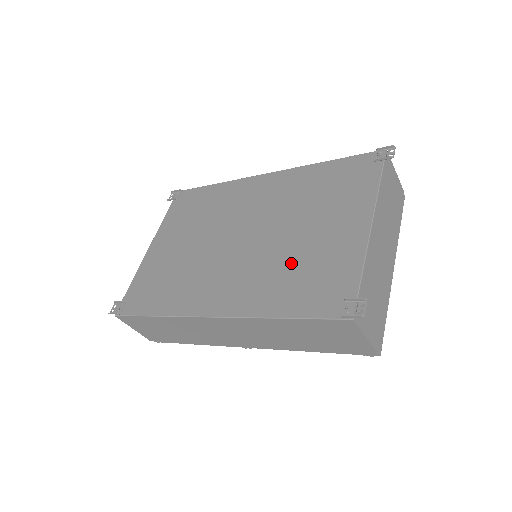
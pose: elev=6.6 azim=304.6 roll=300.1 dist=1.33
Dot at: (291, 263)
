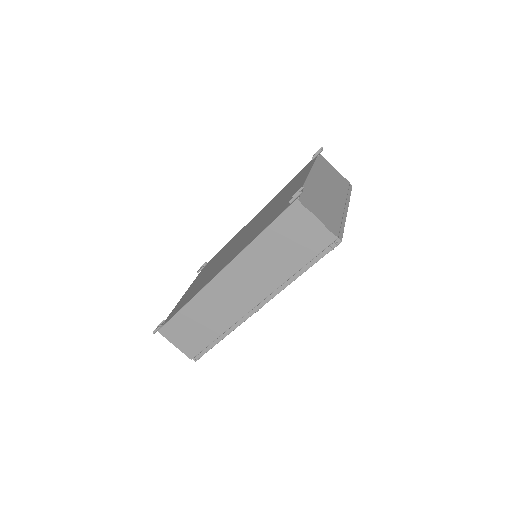
Dot at: (266, 219)
